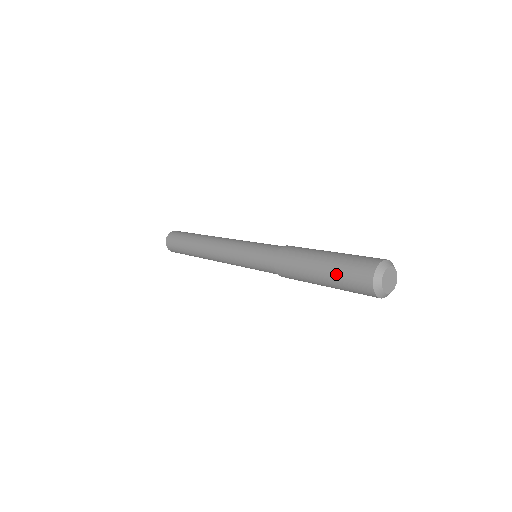
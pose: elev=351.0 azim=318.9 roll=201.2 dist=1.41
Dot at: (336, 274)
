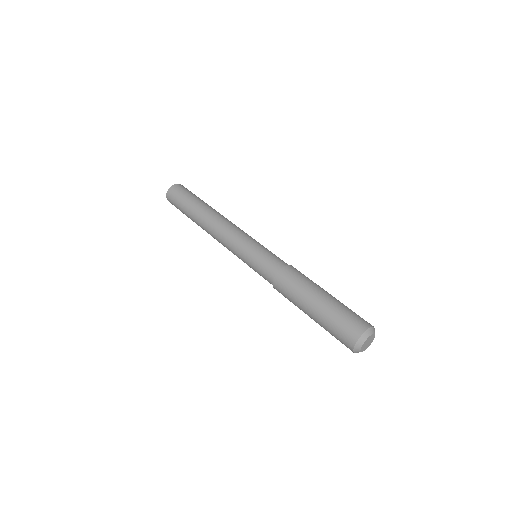
Dot at: (325, 329)
